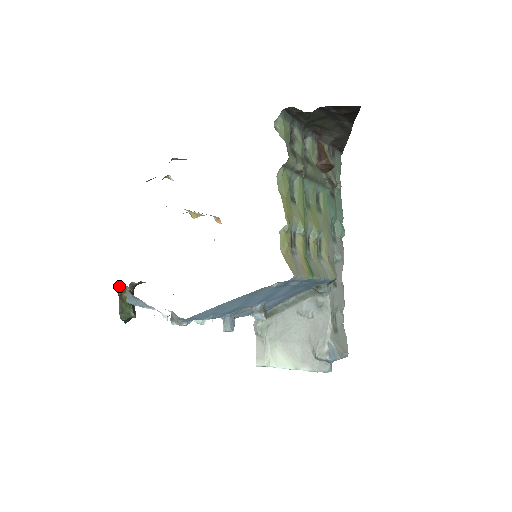
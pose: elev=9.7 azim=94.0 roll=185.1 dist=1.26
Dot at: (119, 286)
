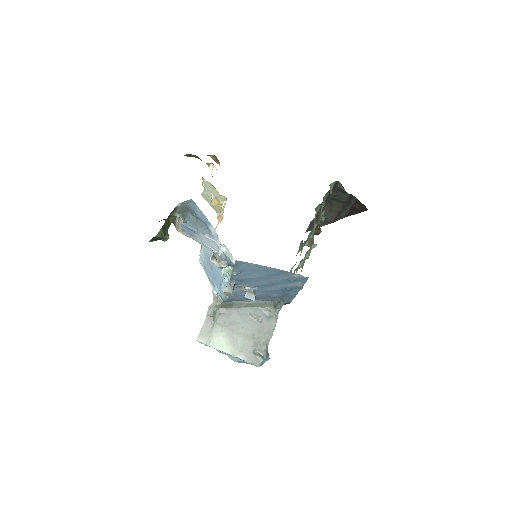
Dot at: (175, 209)
